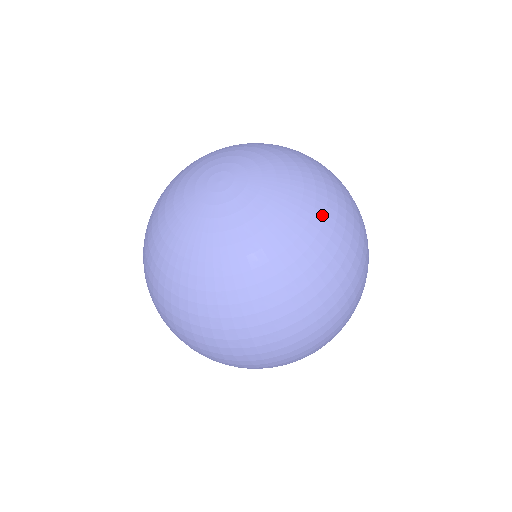
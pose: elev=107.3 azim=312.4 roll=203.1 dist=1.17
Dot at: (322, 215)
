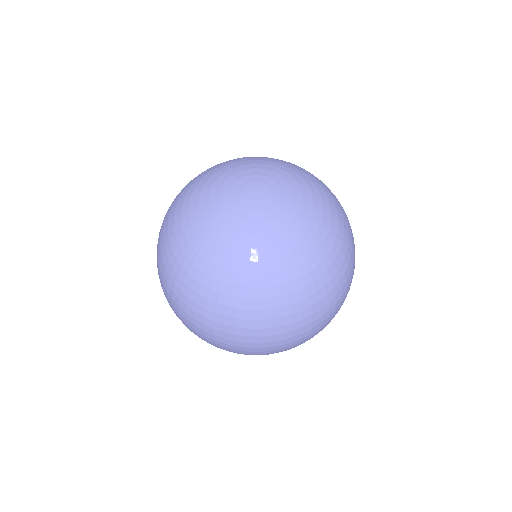
Dot at: (282, 280)
